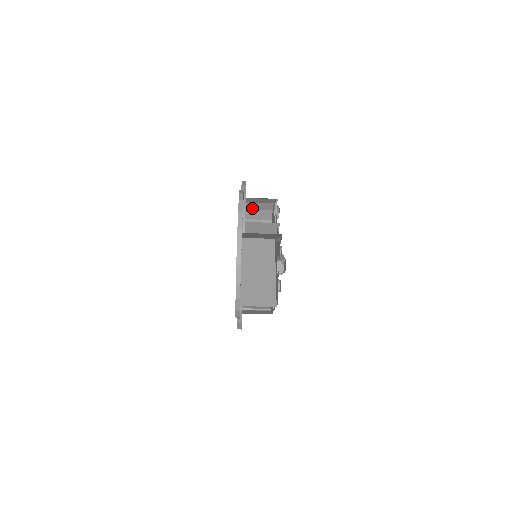
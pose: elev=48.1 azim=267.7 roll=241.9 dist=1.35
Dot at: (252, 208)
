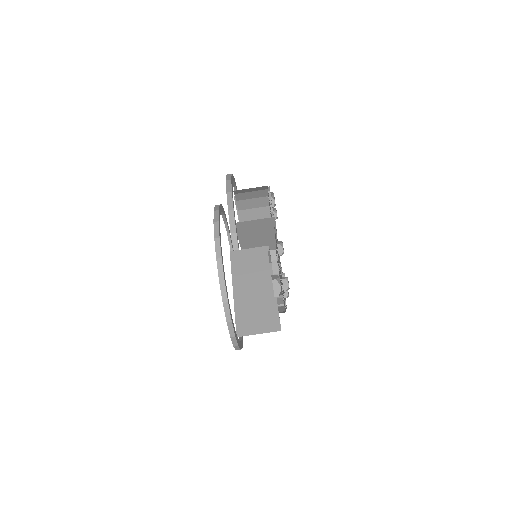
Dot at: (245, 198)
